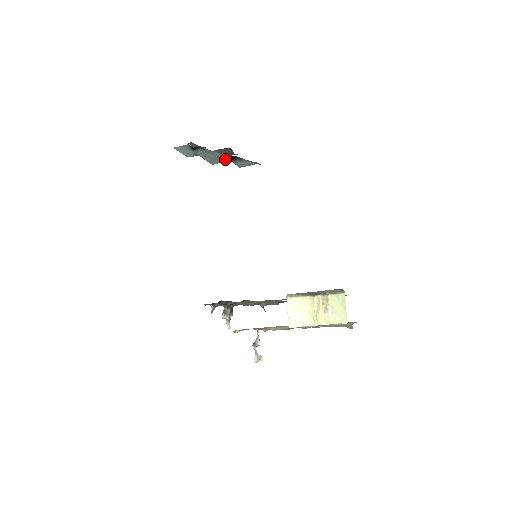
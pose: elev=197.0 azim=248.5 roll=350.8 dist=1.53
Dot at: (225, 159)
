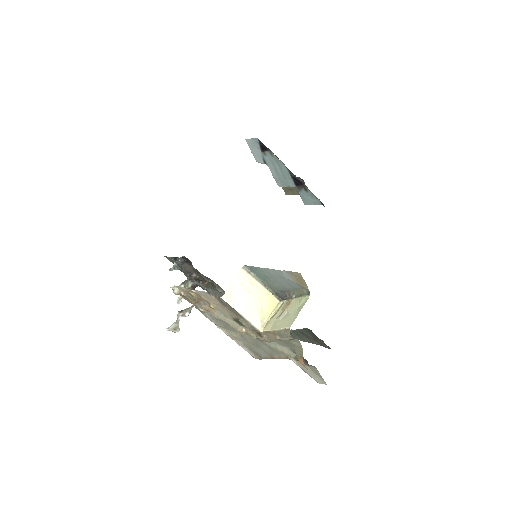
Dot at: (291, 181)
